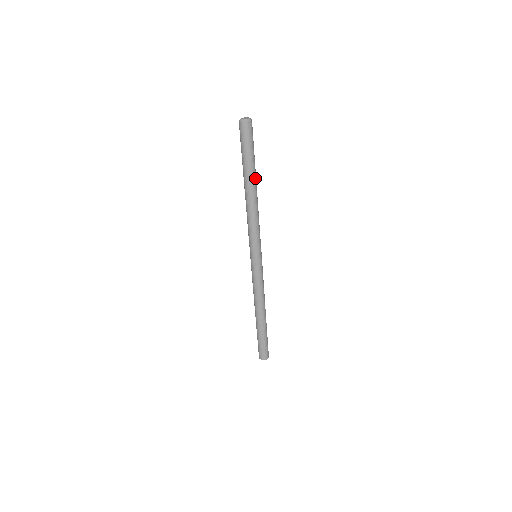
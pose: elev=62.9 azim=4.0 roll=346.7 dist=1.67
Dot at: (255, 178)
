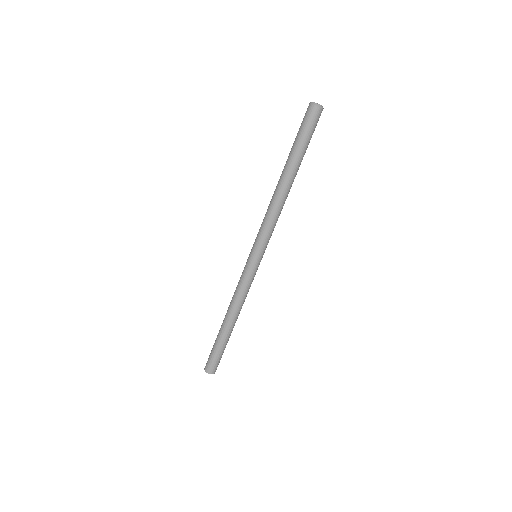
Dot at: (296, 171)
